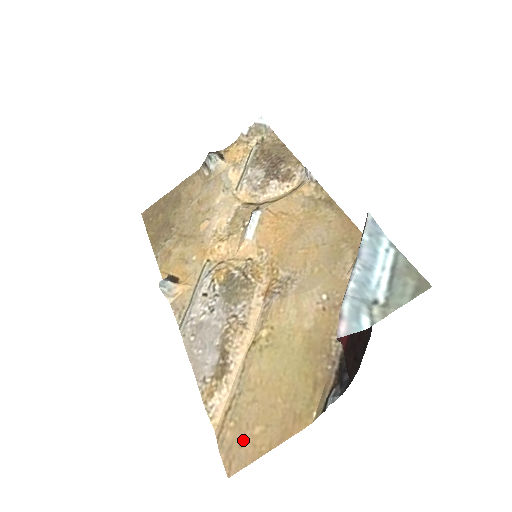
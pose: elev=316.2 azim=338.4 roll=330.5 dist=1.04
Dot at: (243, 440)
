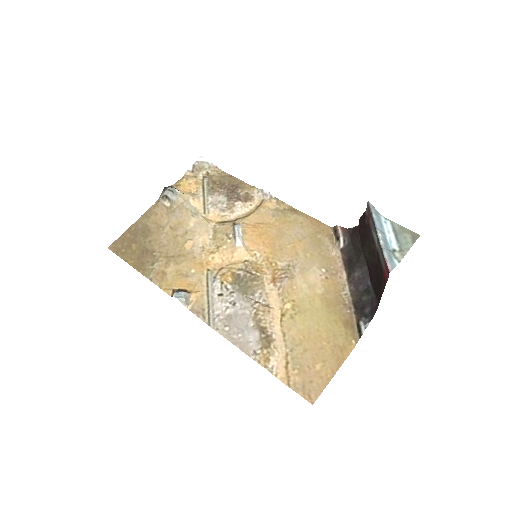
Dot at: (311, 377)
